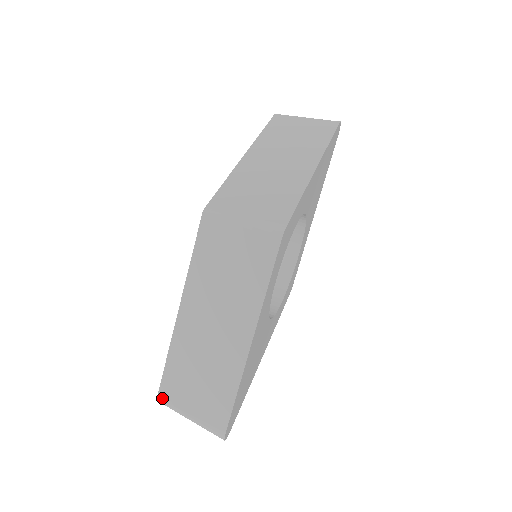
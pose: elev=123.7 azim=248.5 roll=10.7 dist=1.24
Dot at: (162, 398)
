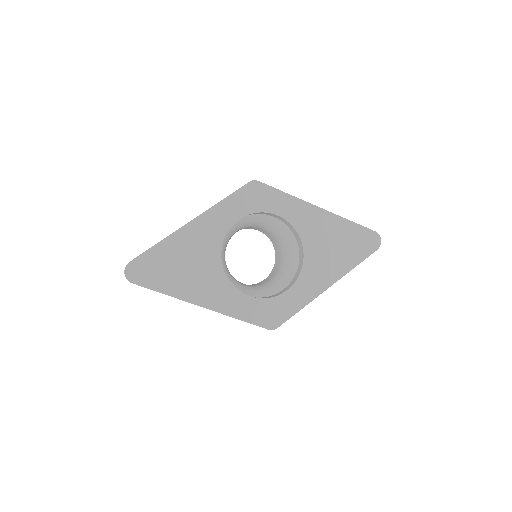
Dot at: occluded
